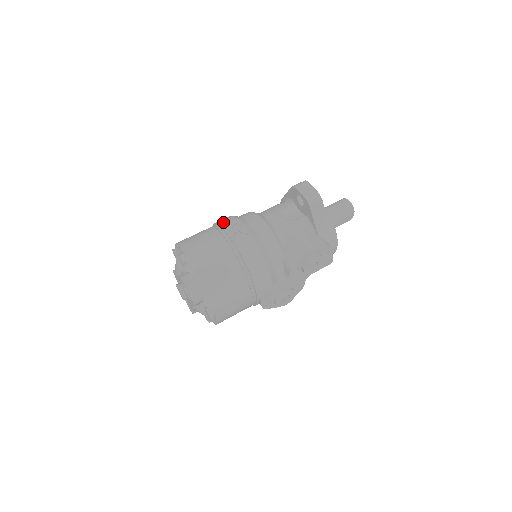
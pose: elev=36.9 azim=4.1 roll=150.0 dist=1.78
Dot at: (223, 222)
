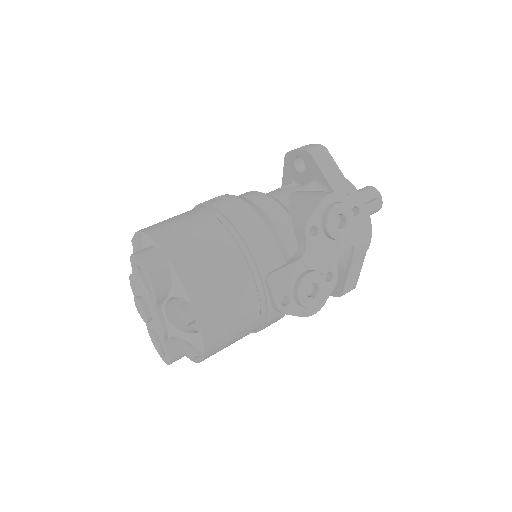
Dot at: occluded
